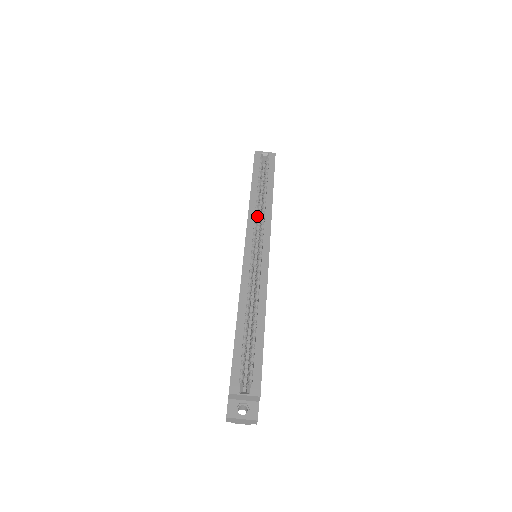
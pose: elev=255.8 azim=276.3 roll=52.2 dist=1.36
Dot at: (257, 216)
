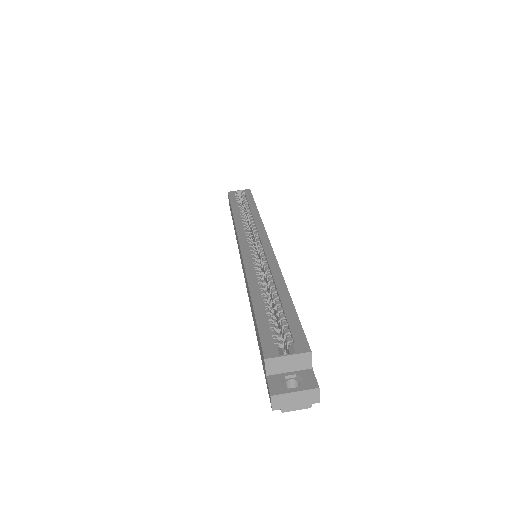
Dot at: (246, 226)
